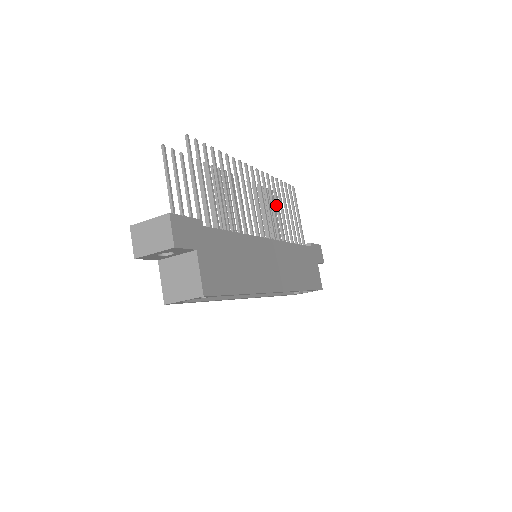
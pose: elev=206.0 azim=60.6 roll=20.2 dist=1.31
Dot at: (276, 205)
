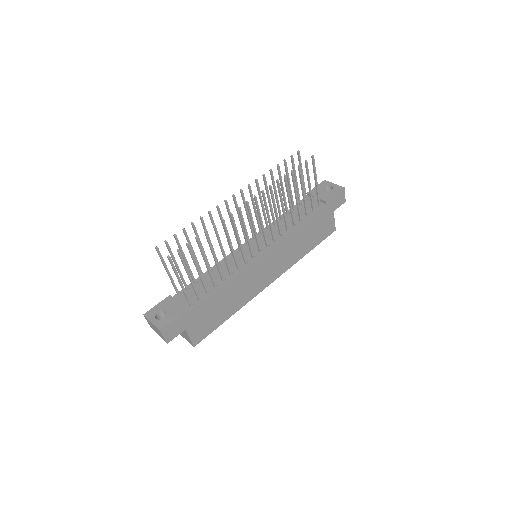
Dot at: (281, 204)
